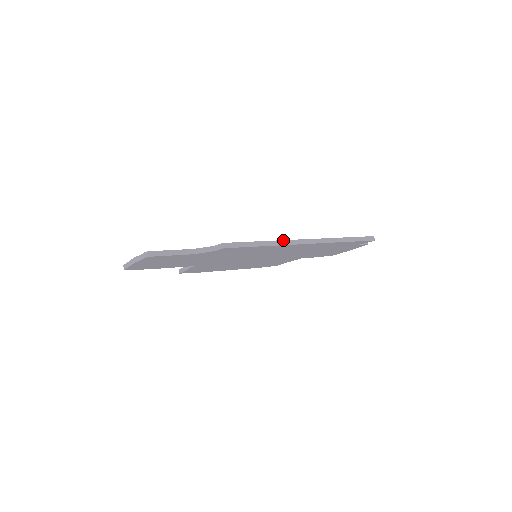
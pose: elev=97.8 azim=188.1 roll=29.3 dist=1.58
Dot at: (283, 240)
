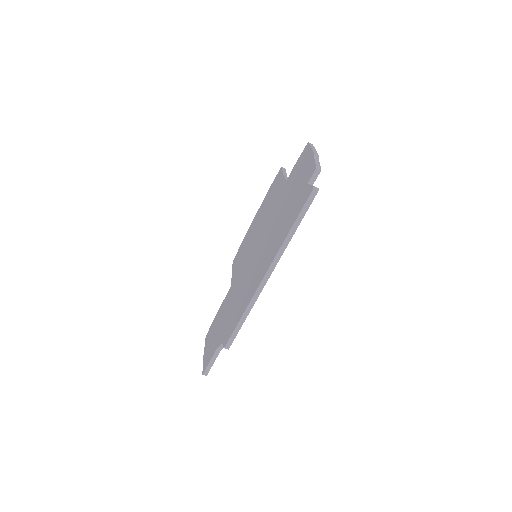
Dot at: (251, 300)
